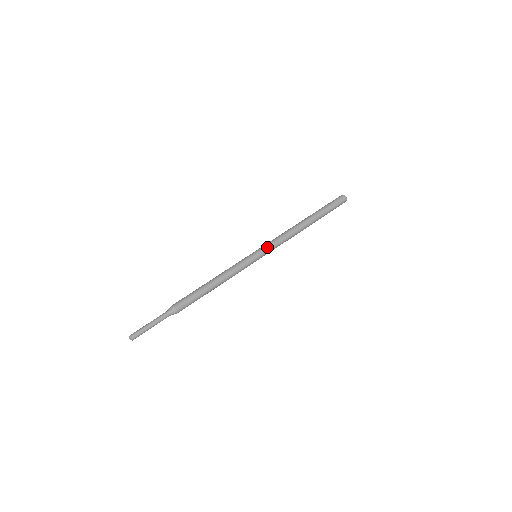
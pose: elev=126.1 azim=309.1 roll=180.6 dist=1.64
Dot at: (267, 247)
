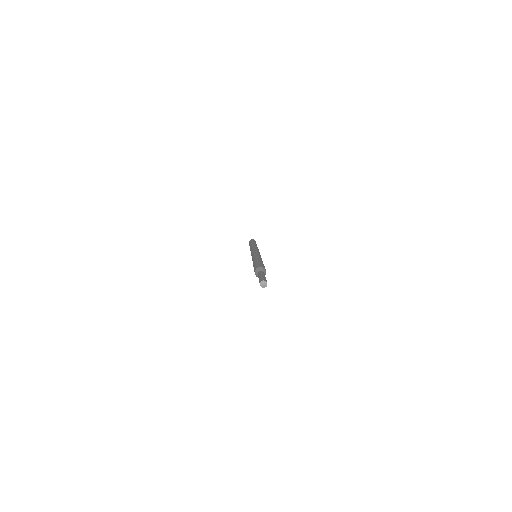
Dot at: (253, 250)
